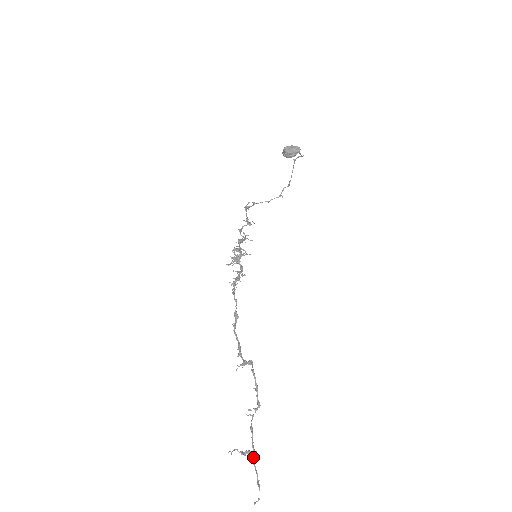
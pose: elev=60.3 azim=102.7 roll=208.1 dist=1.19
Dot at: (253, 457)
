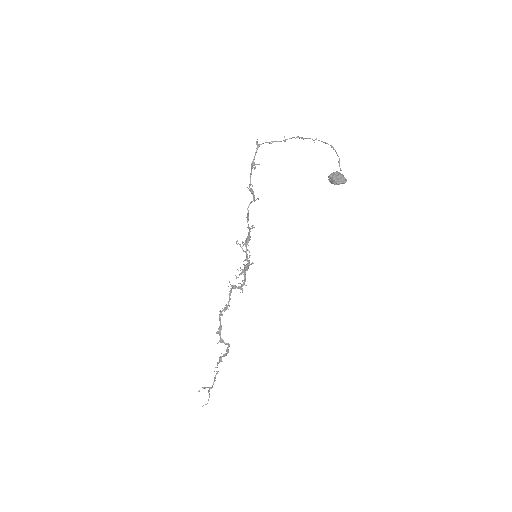
Dot at: occluded
